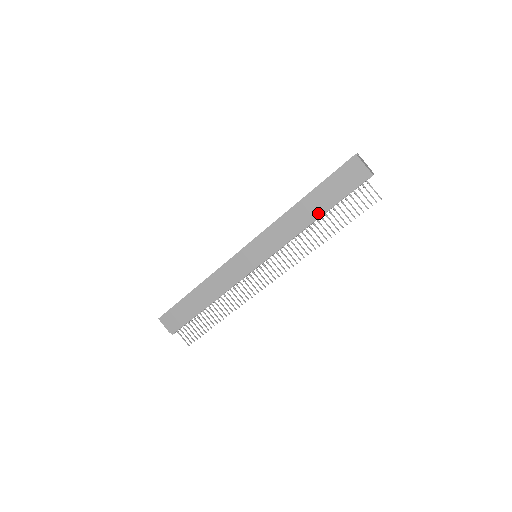
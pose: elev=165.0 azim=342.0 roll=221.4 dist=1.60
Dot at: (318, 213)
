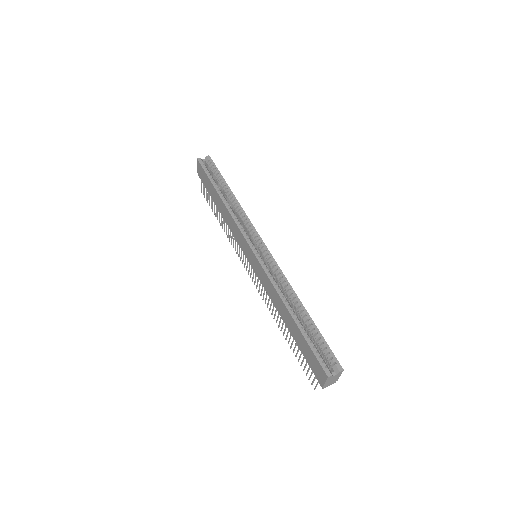
Dot at: (288, 328)
